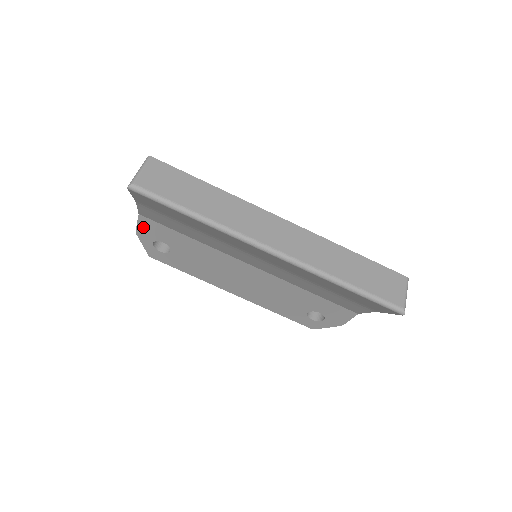
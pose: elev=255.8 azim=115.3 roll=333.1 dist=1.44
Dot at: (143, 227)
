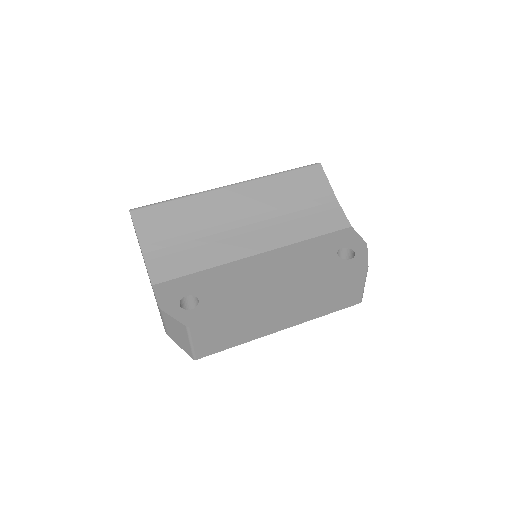
Dot at: (162, 296)
